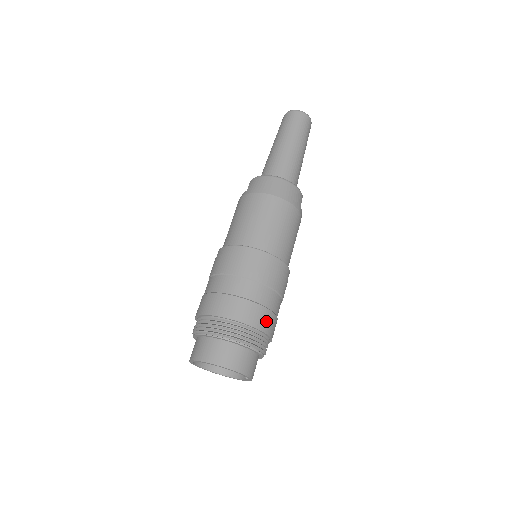
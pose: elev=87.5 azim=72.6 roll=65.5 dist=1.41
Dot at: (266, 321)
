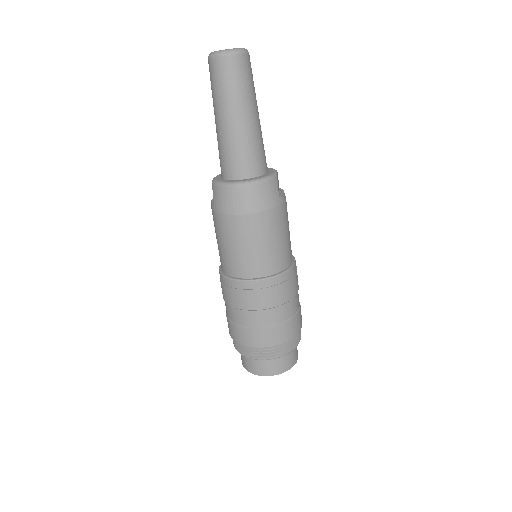
Dot at: (289, 330)
